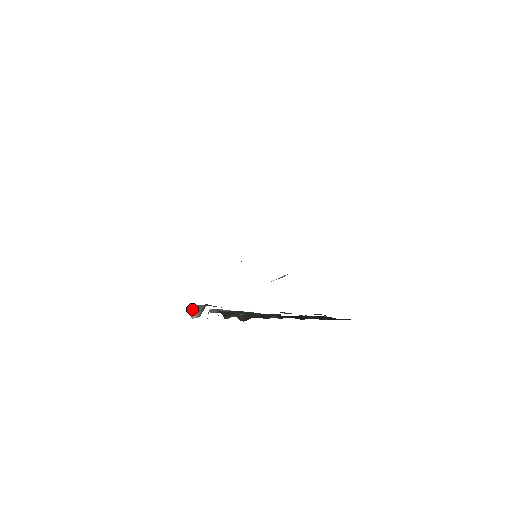
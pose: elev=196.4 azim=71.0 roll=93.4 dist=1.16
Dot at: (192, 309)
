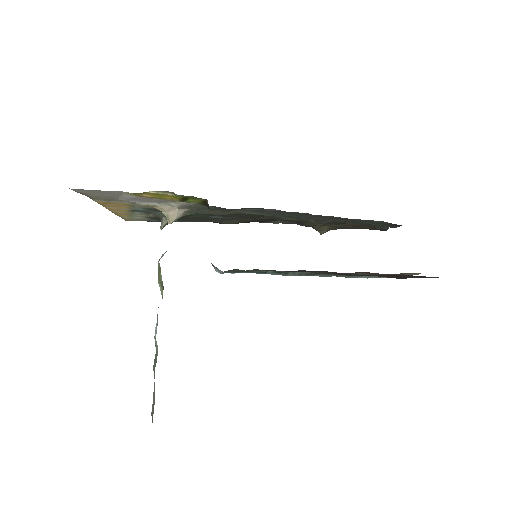
Dot at: occluded
